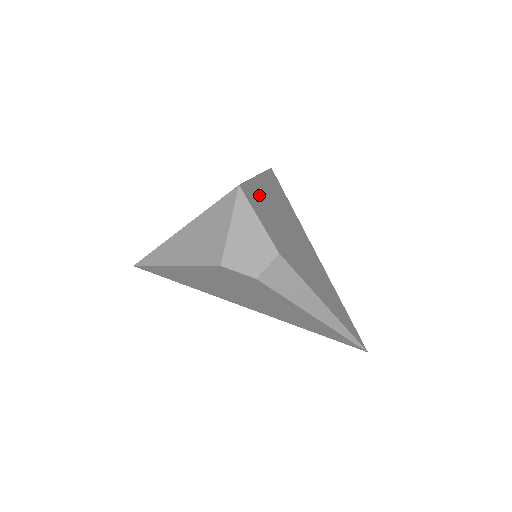
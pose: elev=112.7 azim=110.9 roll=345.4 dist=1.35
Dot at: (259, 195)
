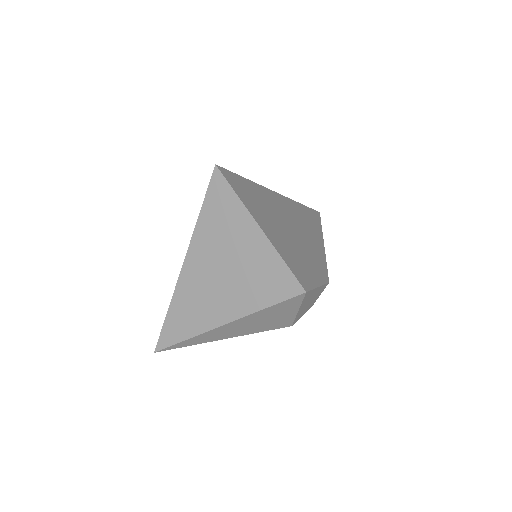
Dot at: (288, 254)
